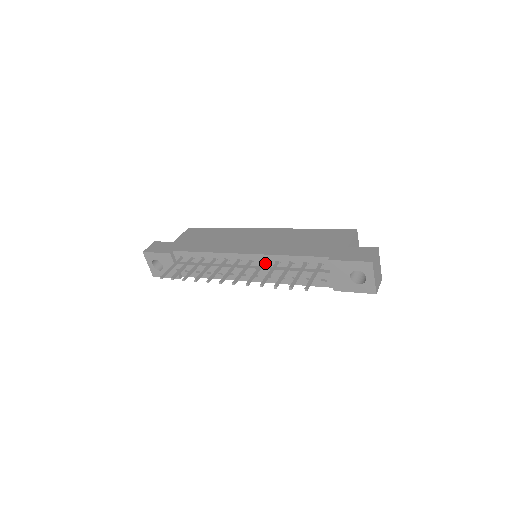
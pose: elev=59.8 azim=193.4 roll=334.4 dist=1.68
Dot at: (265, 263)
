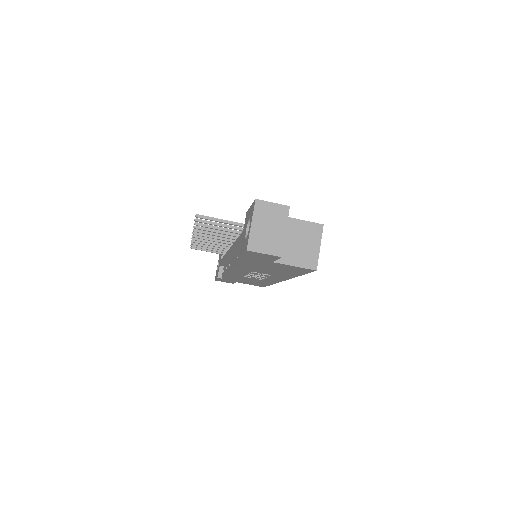
Dot at: occluded
